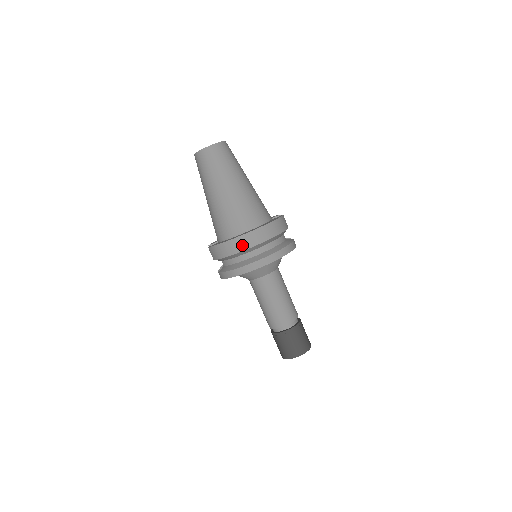
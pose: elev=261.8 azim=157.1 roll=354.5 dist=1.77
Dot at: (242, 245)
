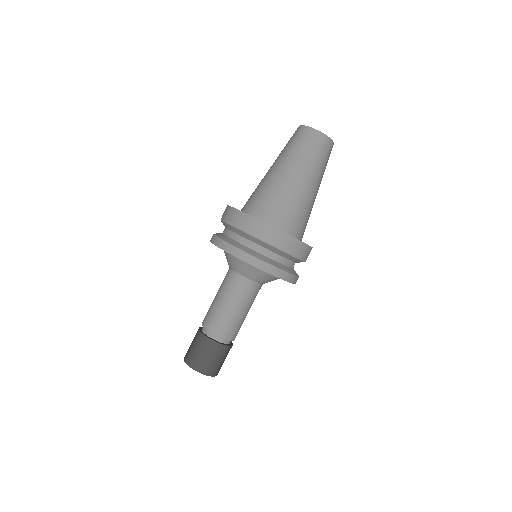
Dot at: (252, 228)
